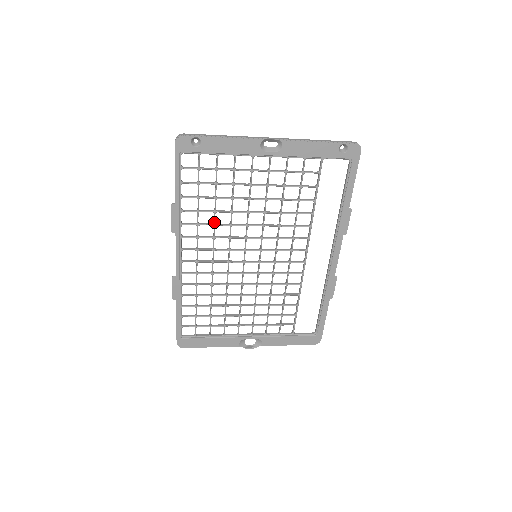
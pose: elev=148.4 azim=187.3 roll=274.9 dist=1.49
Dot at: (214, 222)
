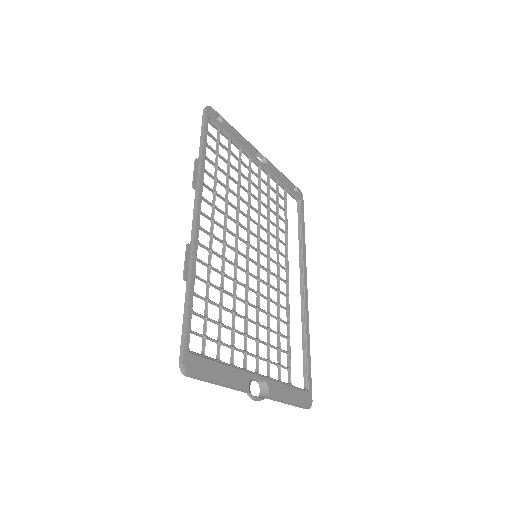
Dot at: (227, 197)
